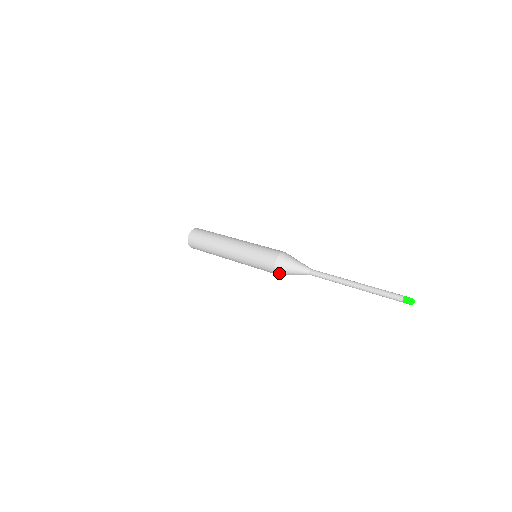
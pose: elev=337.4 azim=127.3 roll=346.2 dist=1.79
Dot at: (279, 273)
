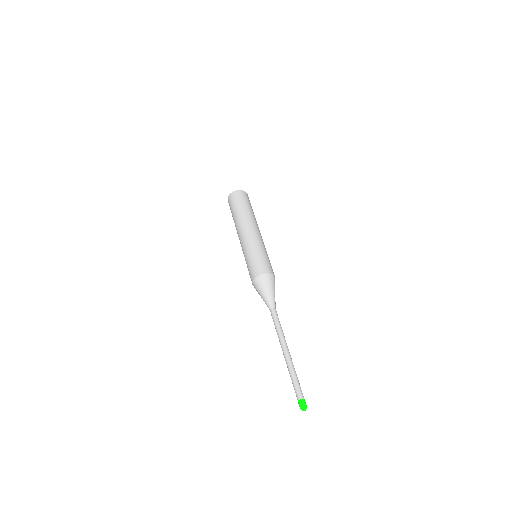
Dot at: (254, 285)
